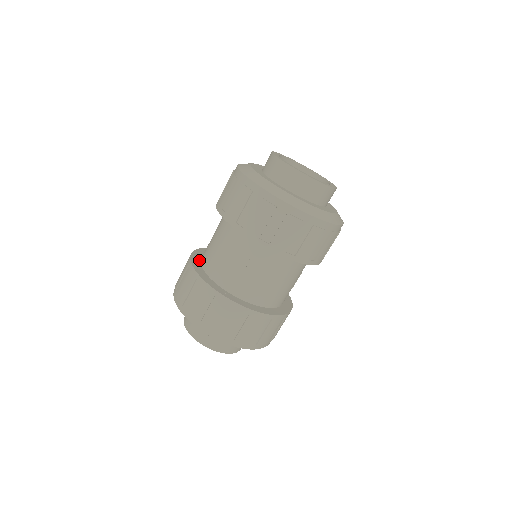
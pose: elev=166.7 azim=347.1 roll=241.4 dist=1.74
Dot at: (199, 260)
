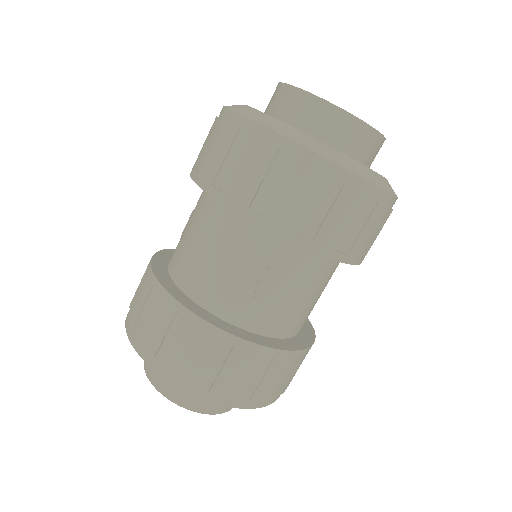
Dot at: (167, 274)
